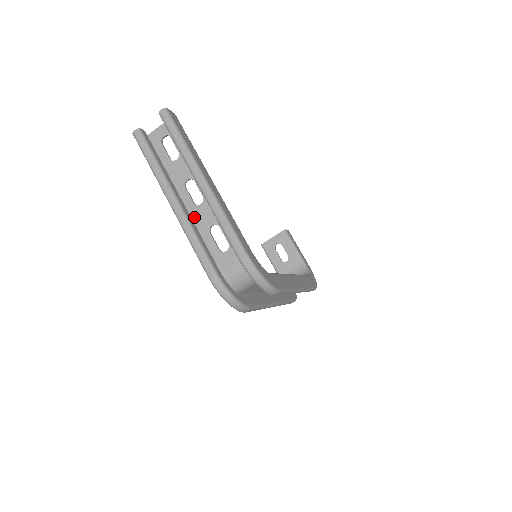
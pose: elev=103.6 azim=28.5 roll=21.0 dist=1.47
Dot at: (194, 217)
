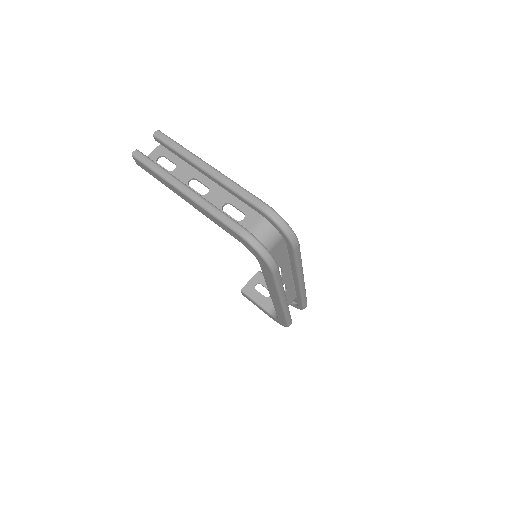
Dot at: occluded
